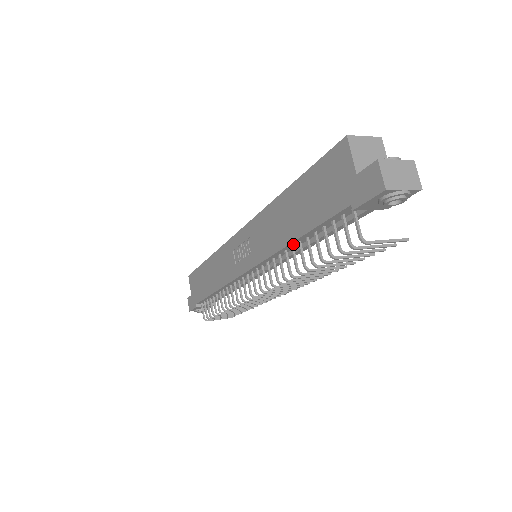
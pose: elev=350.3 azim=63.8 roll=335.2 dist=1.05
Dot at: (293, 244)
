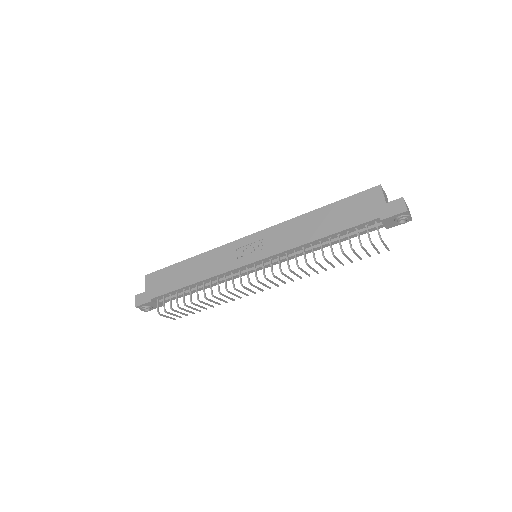
Dot at: (315, 242)
